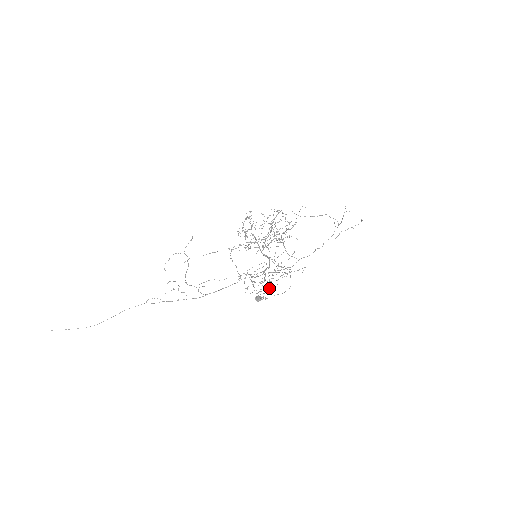
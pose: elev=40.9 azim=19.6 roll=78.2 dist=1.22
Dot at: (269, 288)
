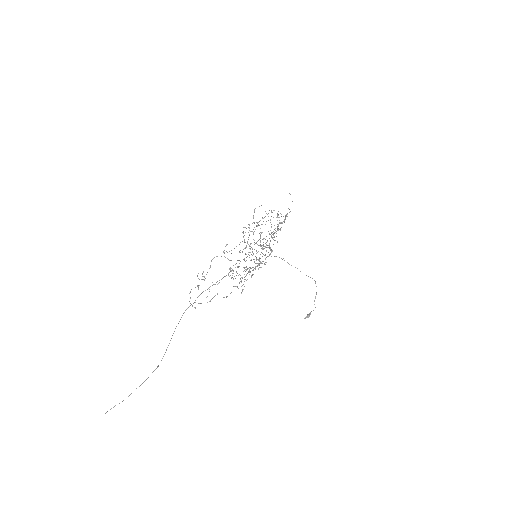
Dot at: occluded
